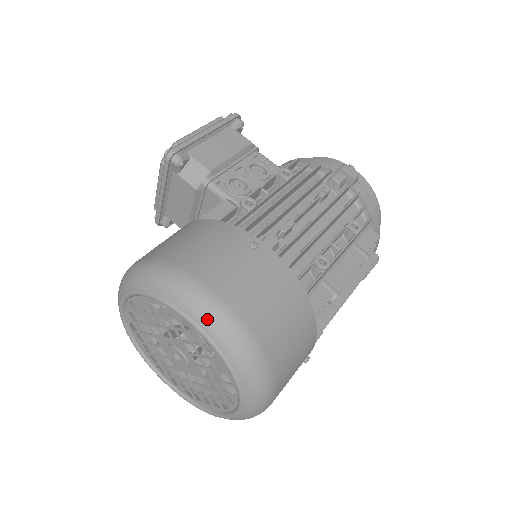
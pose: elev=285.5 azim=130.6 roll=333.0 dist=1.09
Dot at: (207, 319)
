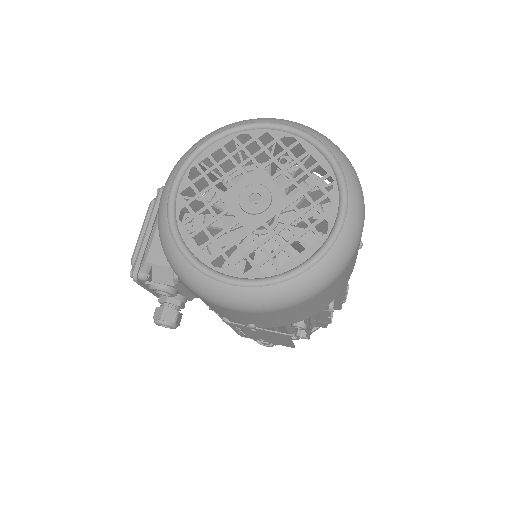
Dot at: (288, 121)
